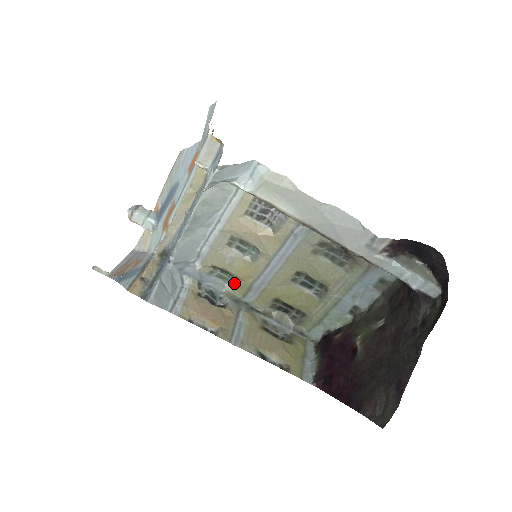
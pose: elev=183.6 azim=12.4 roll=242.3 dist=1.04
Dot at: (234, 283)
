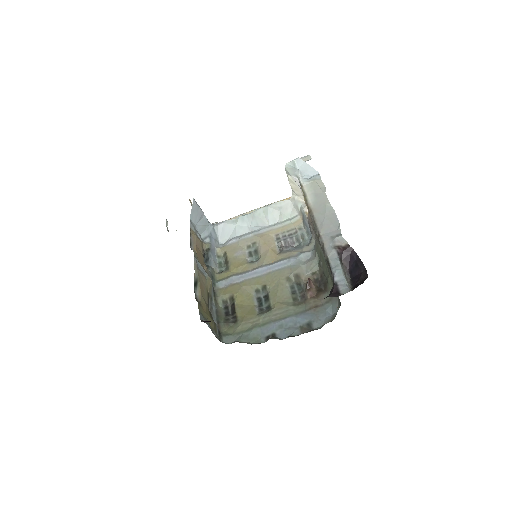
Dot at: (223, 271)
